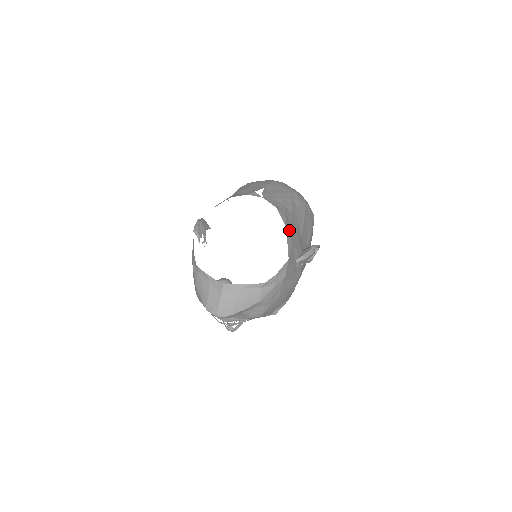
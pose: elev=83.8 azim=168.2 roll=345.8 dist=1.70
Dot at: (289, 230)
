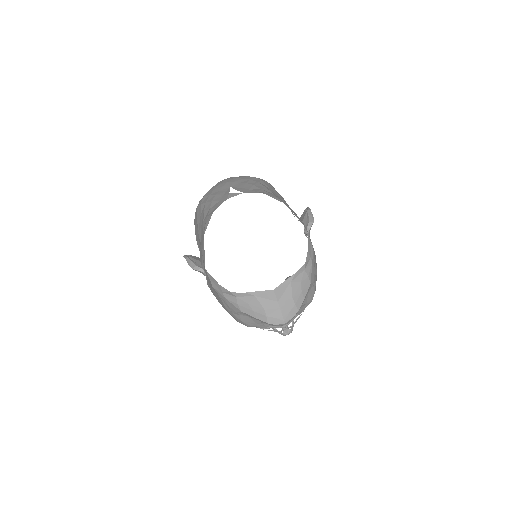
Dot at: occluded
